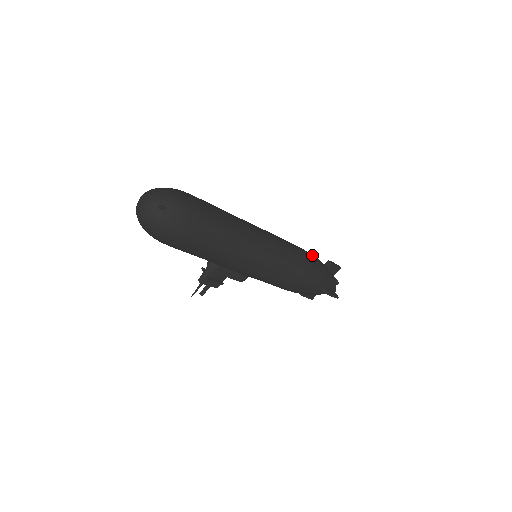
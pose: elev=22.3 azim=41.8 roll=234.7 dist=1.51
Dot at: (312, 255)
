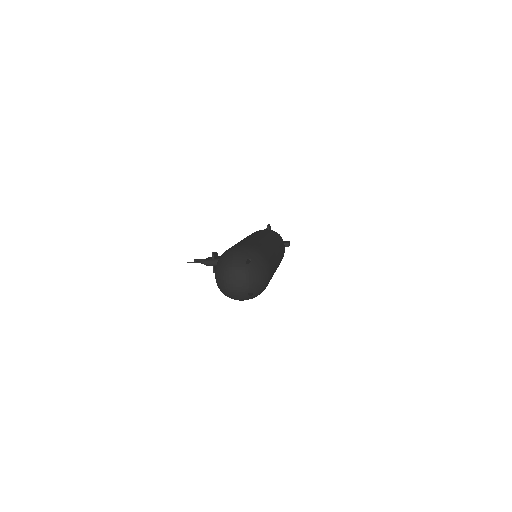
Dot at: occluded
